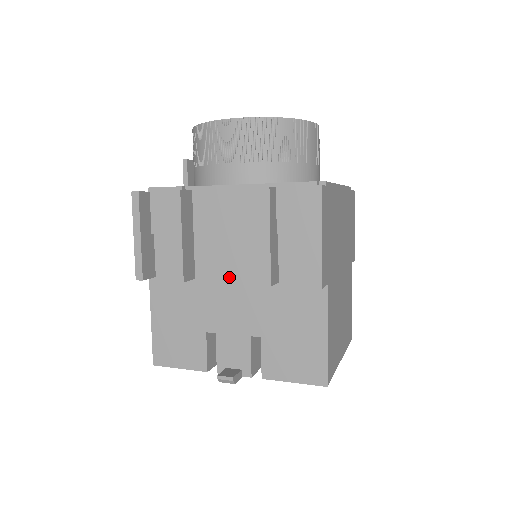
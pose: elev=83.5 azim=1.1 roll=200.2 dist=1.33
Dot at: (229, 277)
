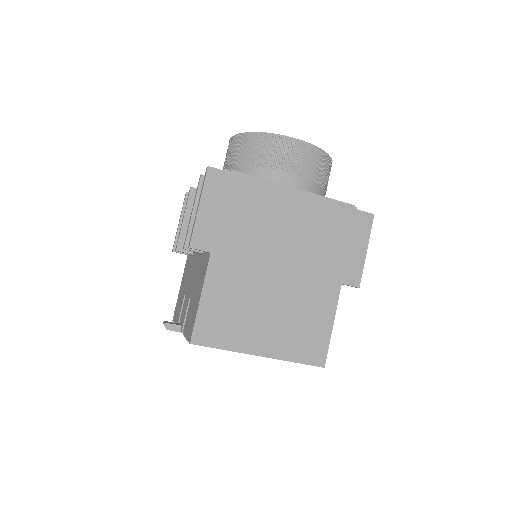
Dot at: occluded
